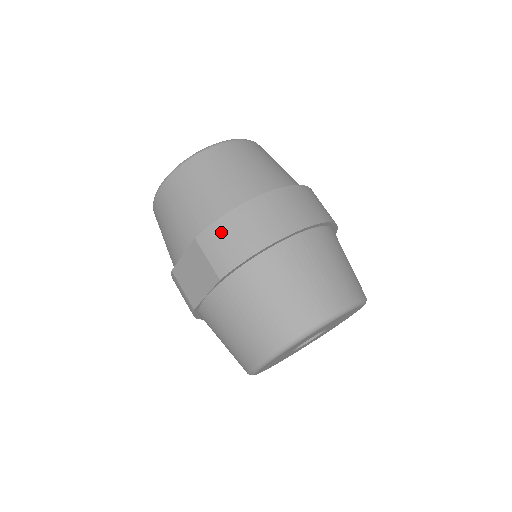
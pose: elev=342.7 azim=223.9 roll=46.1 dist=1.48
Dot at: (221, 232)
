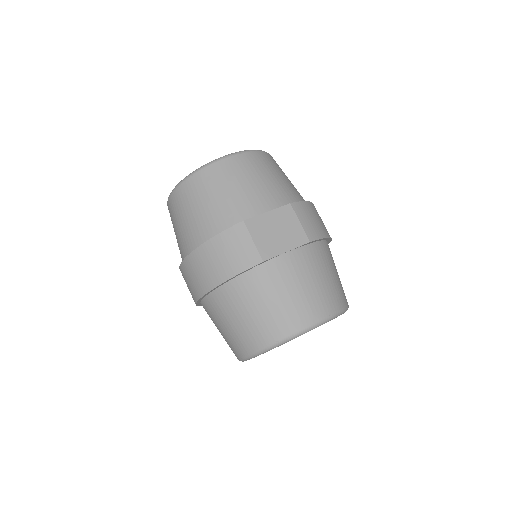
Dot at: (309, 210)
